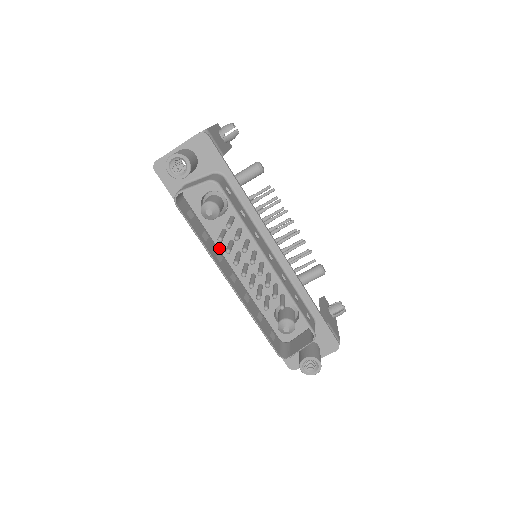
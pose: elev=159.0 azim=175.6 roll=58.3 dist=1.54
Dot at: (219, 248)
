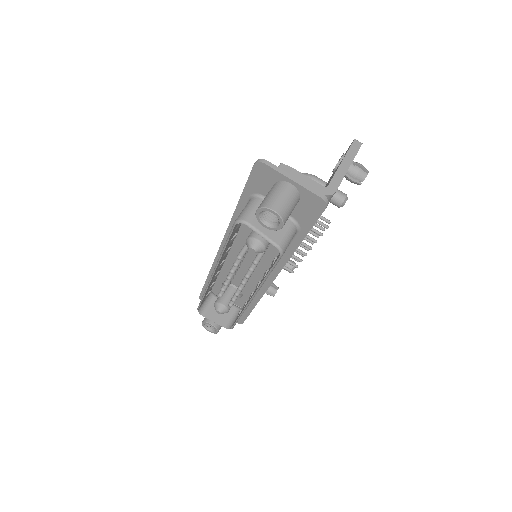
Dot at: (236, 236)
